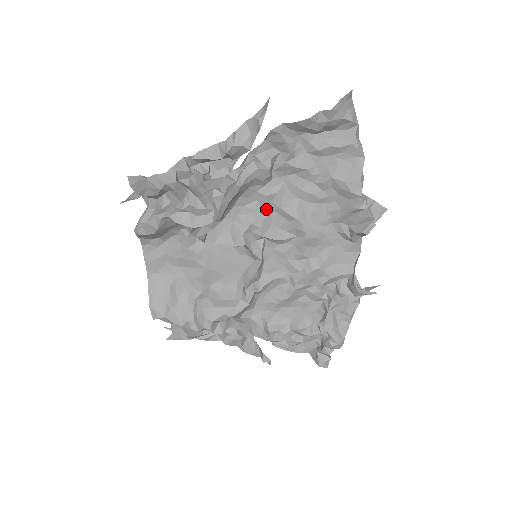
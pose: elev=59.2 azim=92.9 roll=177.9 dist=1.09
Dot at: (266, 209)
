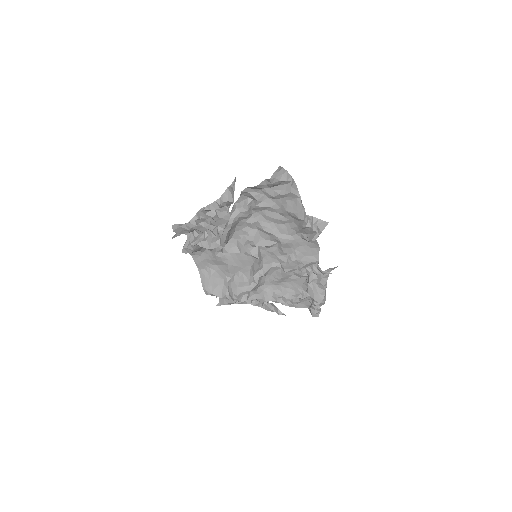
Dot at: (254, 230)
